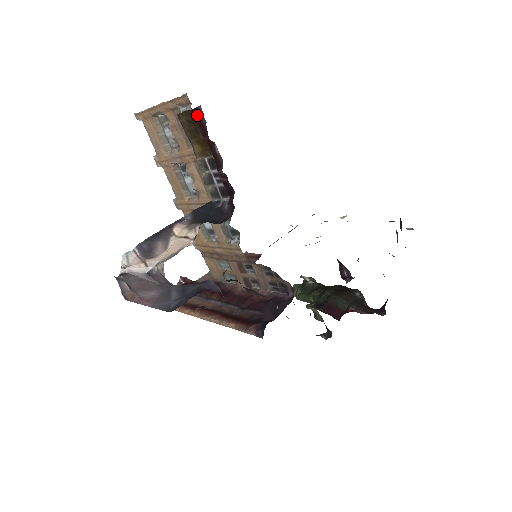
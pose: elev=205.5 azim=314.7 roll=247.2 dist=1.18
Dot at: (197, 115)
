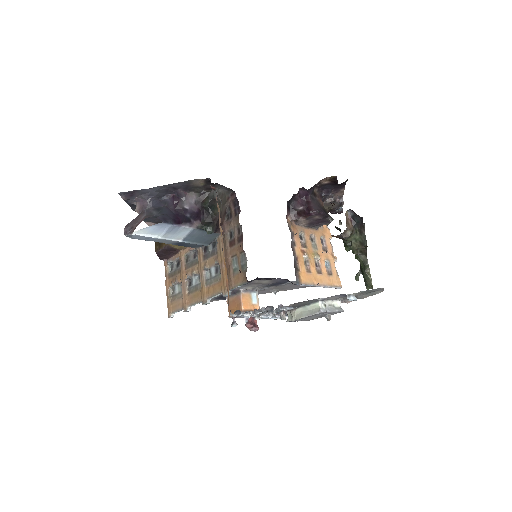
Dot at: occluded
